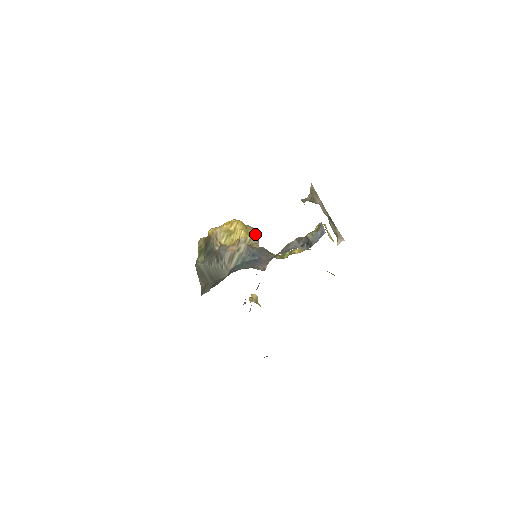
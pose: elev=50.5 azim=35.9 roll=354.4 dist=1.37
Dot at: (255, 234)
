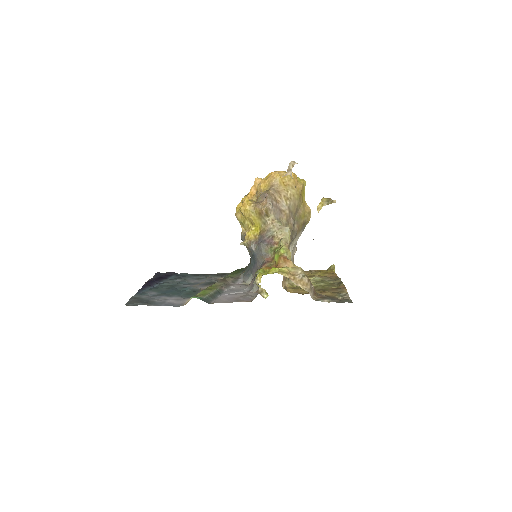
Dot at: (262, 215)
